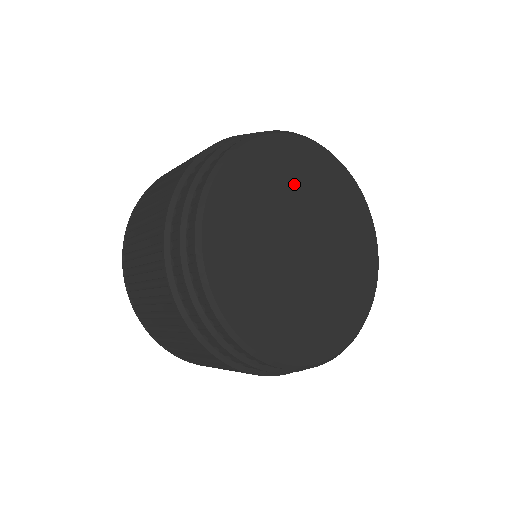
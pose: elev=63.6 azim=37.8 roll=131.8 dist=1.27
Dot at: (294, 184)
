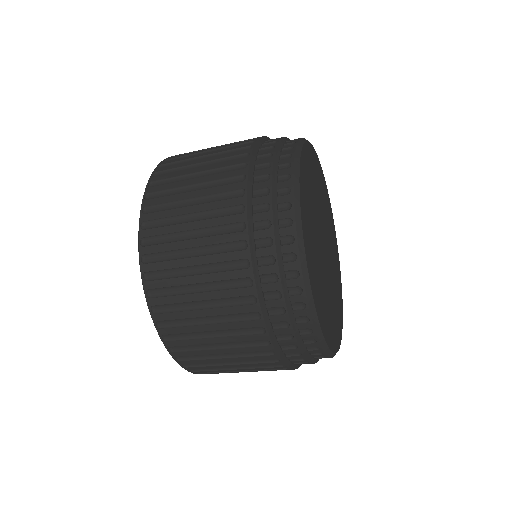
Dot at: (316, 189)
